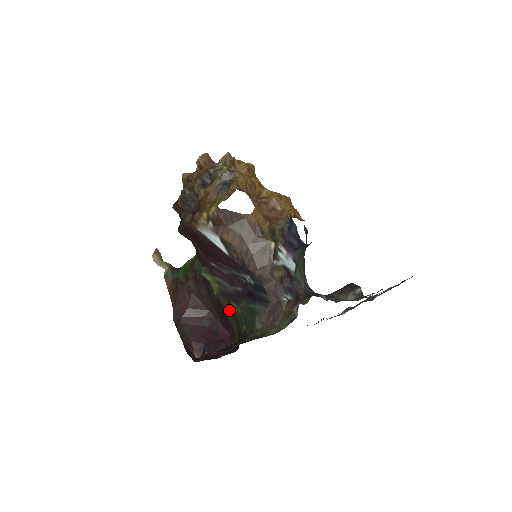
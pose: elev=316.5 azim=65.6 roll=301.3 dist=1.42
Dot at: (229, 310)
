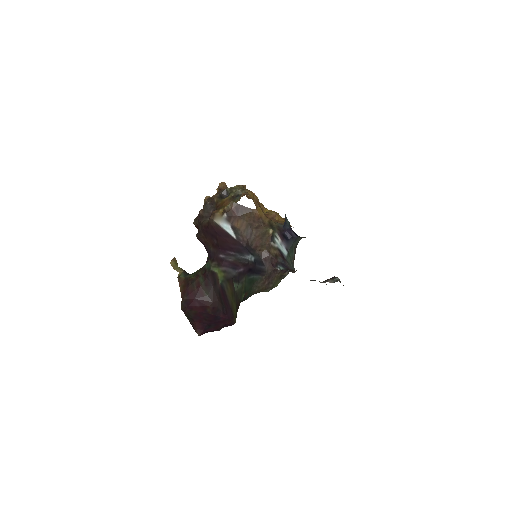
Dot at: (231, 292)
